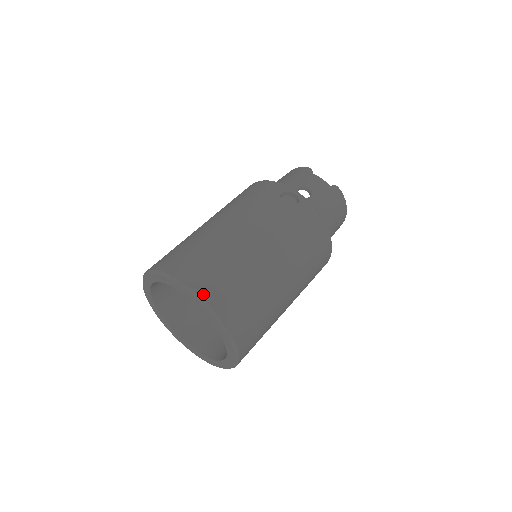
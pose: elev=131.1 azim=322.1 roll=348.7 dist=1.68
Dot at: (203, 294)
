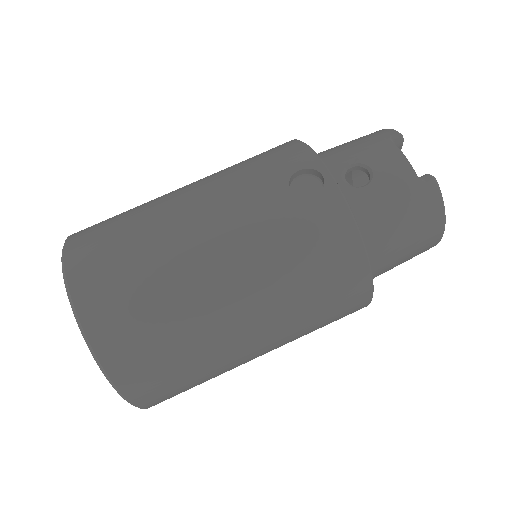
Dot at: (79, 301)
